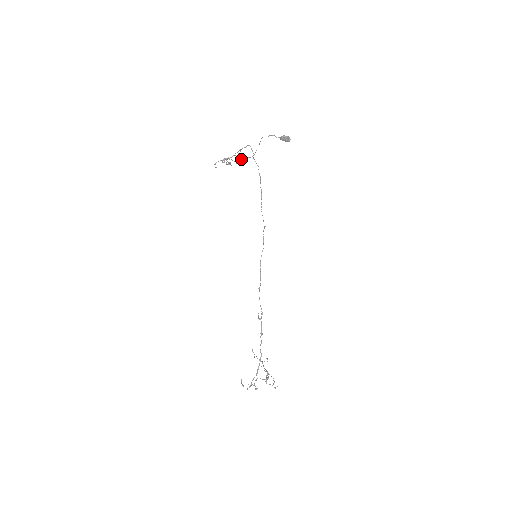
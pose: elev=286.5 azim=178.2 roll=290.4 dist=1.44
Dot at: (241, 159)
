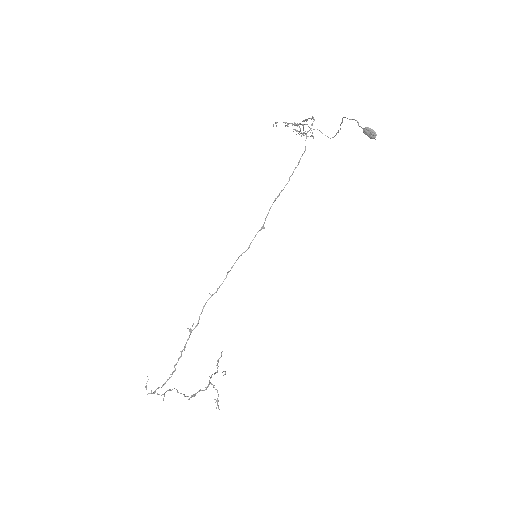
Dot at: occluded
